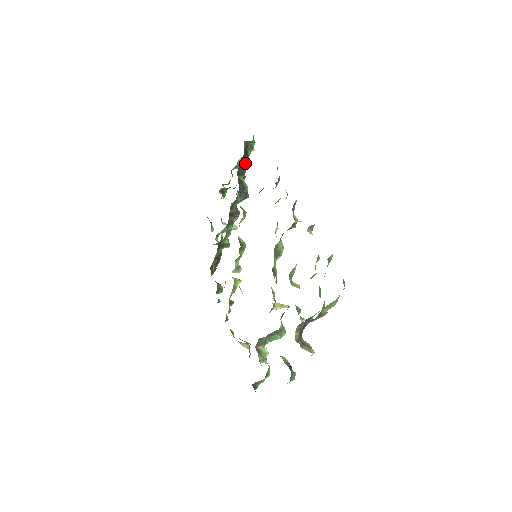
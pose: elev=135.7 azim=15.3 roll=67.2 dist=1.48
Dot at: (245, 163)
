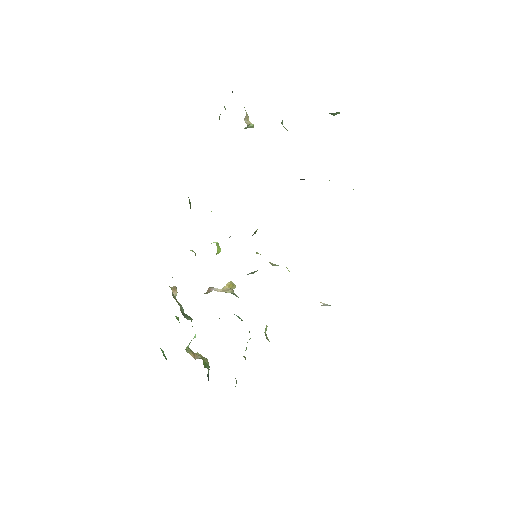
Dot at: occluded
